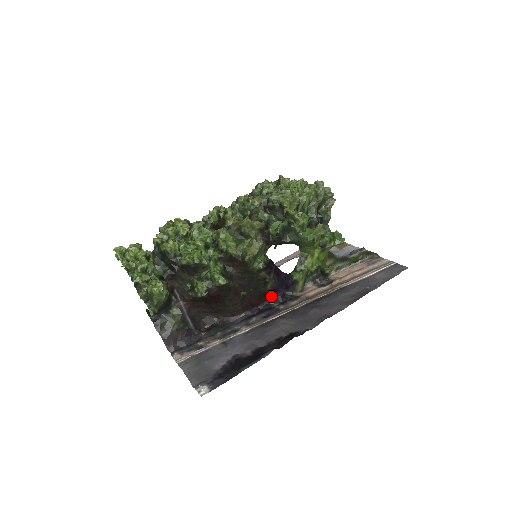
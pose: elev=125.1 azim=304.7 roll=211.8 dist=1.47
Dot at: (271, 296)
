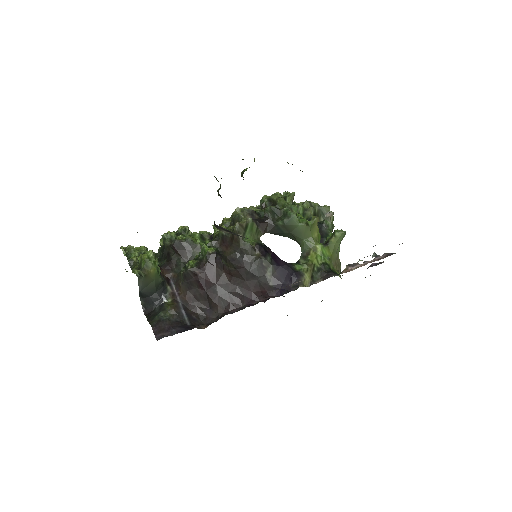
Dot at: (274, 290)
